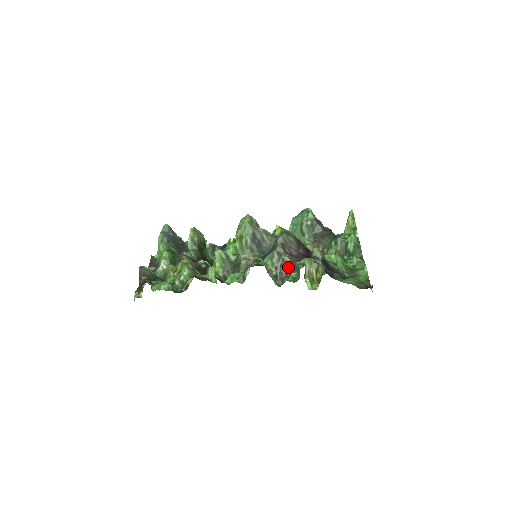
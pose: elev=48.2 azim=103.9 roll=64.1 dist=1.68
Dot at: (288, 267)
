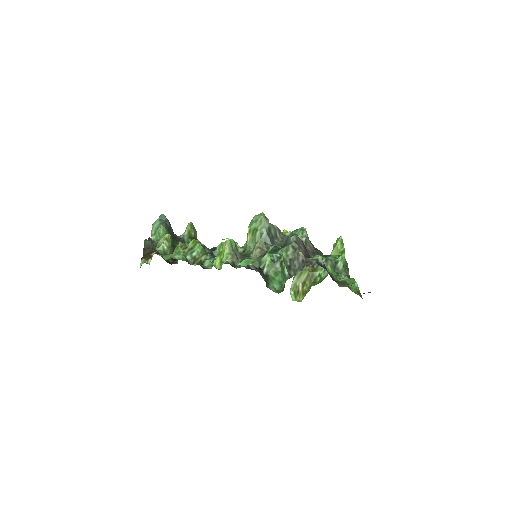
Dot at: (302, 260)
